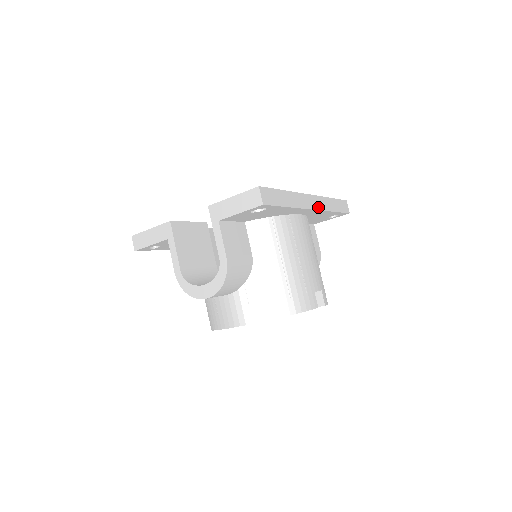
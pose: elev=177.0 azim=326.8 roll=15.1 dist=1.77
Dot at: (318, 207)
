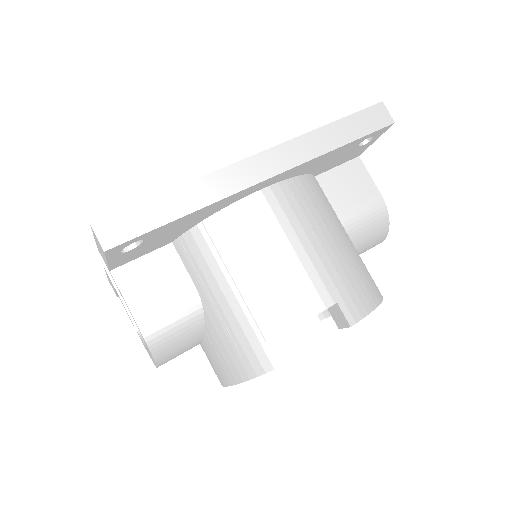
Dot at: (281, 167)
